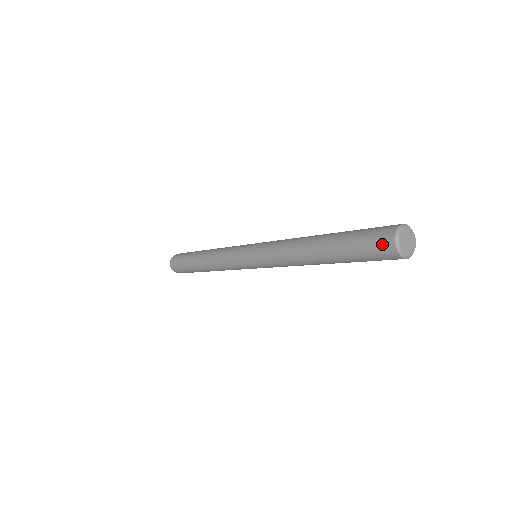
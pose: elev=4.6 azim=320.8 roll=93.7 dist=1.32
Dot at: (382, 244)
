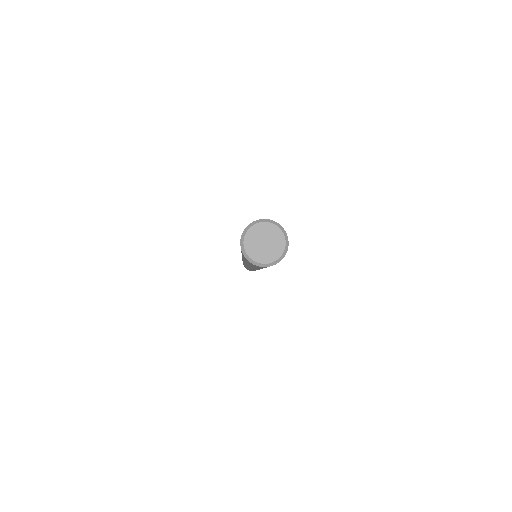
Dot at: occluded
